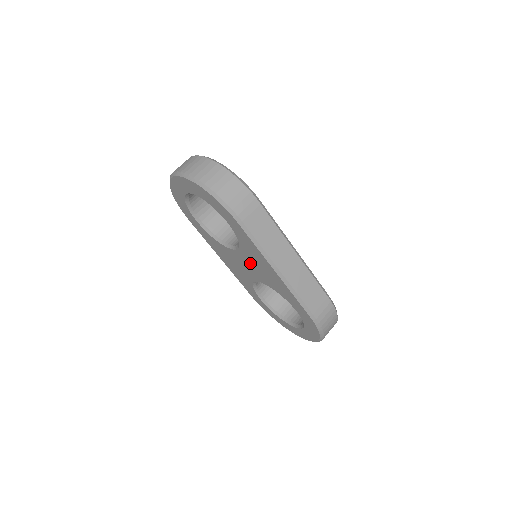
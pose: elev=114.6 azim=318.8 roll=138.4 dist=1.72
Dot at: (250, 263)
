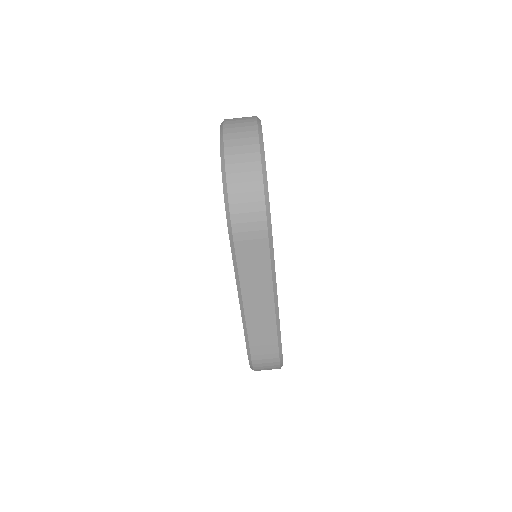
Dot at: occluded
